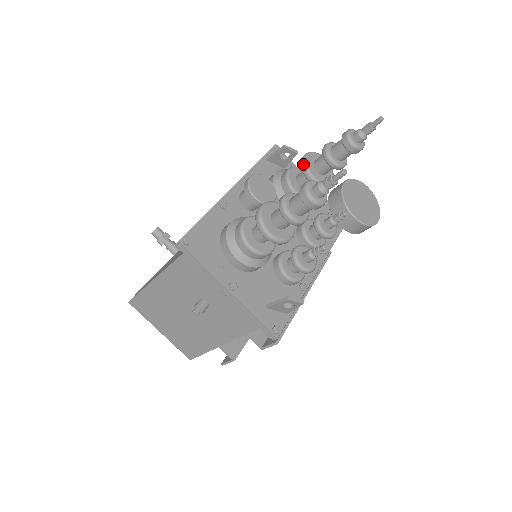
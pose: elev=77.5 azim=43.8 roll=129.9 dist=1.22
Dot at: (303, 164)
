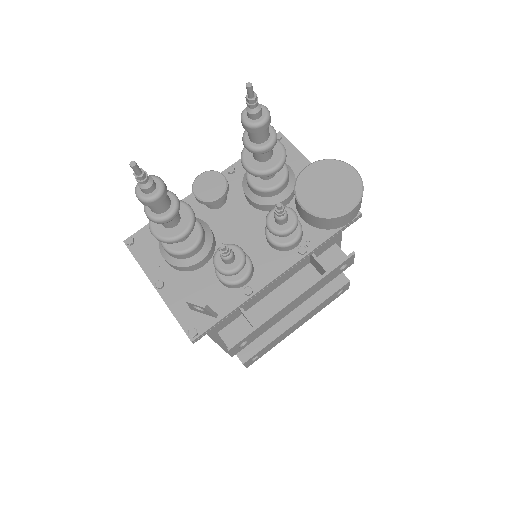
Dot at: (241, 153)
